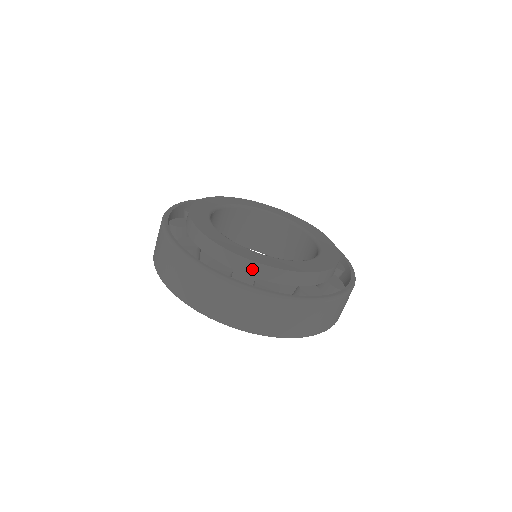
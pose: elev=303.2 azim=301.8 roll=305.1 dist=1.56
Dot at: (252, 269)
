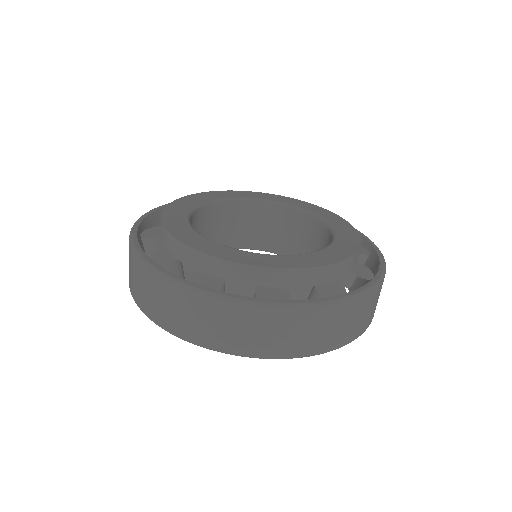
Dot at: (164, 236)
